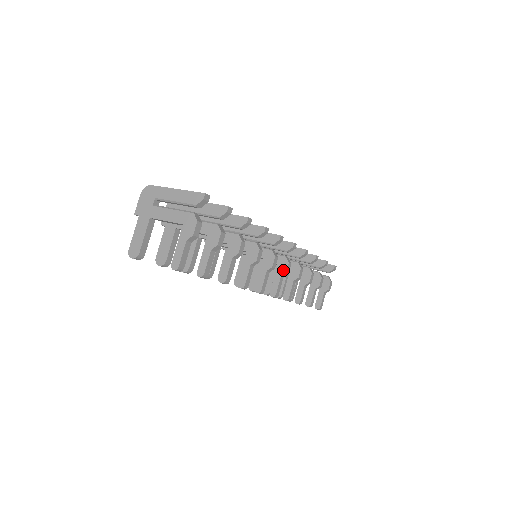
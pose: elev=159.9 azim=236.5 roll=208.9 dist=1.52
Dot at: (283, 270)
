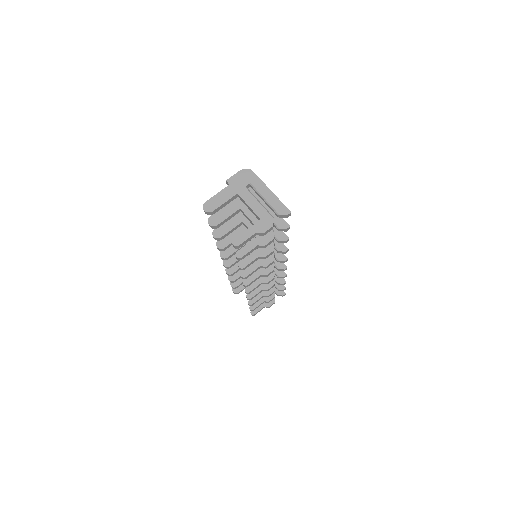
Dot at: (267, 279)
